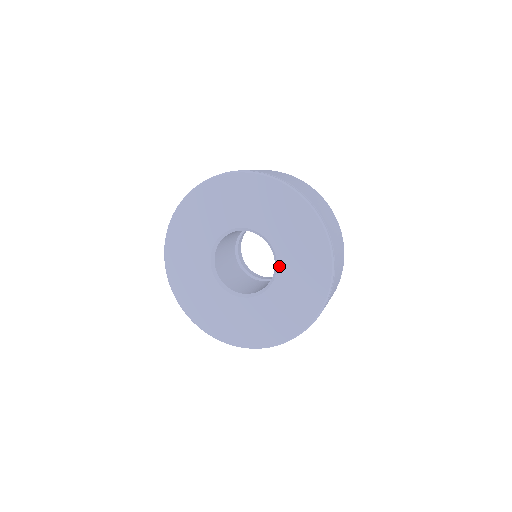
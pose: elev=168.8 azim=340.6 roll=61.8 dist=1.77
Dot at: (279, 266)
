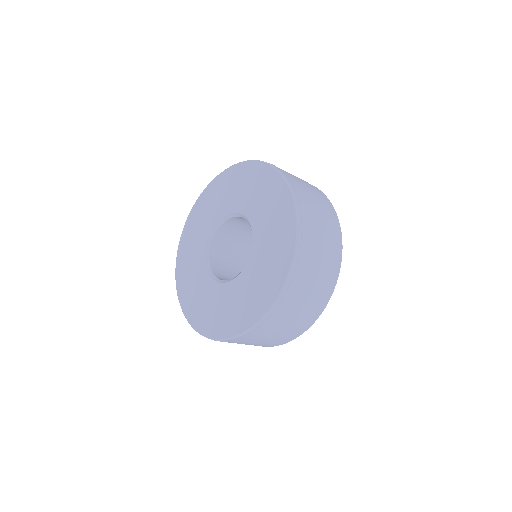
Dot at: (254, 243)
